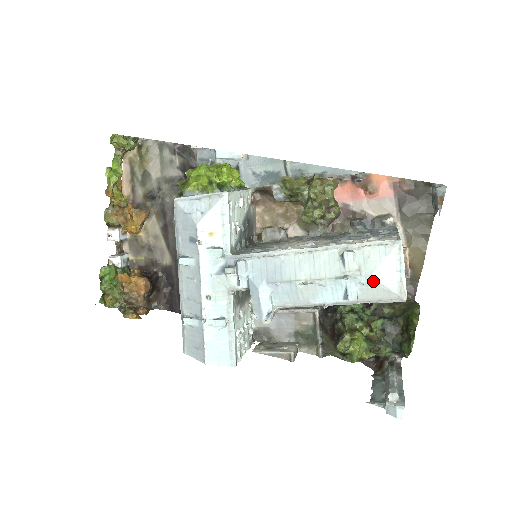
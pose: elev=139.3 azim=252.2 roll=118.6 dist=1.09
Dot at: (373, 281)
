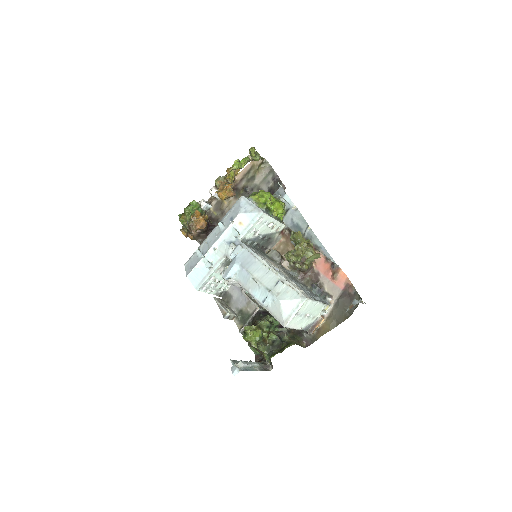
Dot at: (279, 304)
